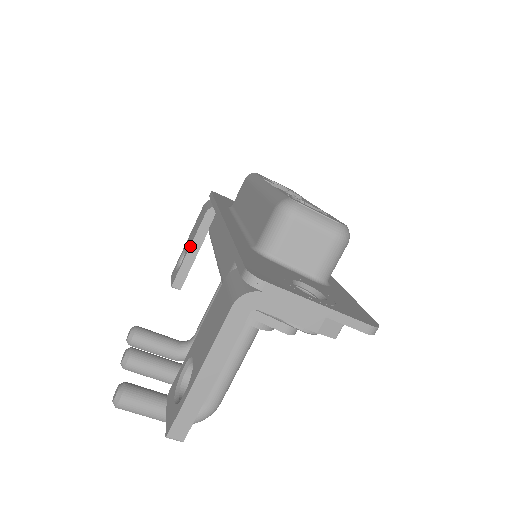
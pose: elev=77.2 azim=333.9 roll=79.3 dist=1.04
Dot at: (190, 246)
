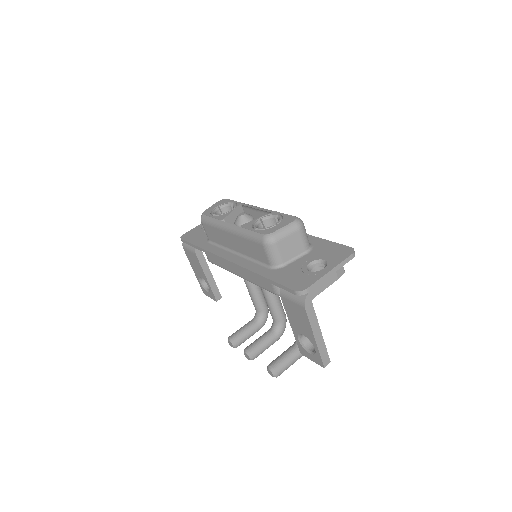
Dot at: (205, 276)
